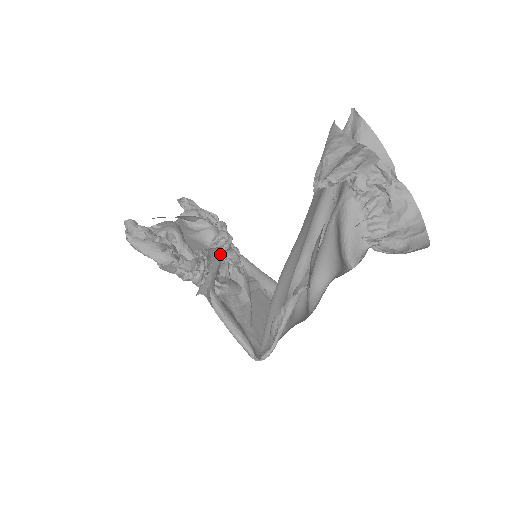
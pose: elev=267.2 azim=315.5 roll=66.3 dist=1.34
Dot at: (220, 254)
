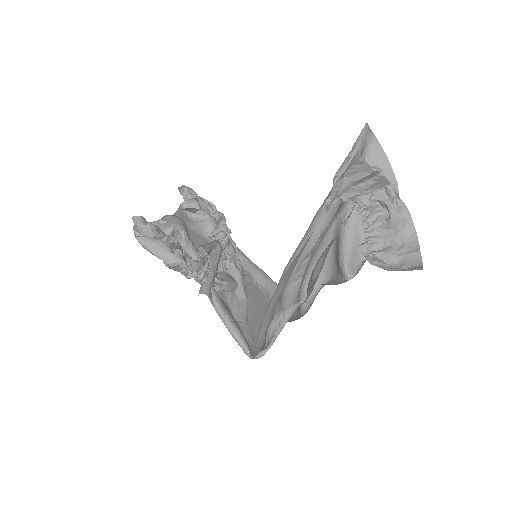
Dot at: (219, 249)
